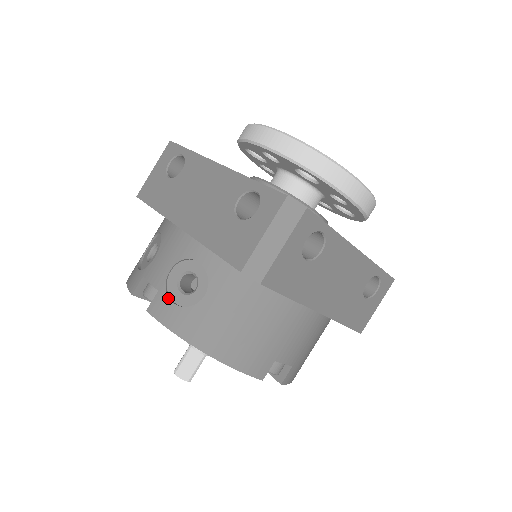
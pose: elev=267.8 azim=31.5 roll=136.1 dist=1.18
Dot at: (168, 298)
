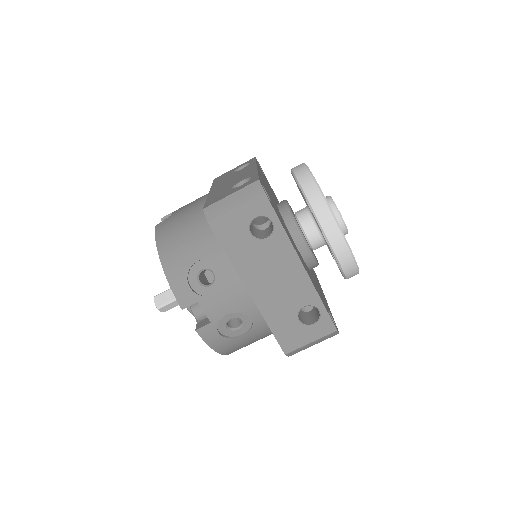
Dot at: (217, 330)
